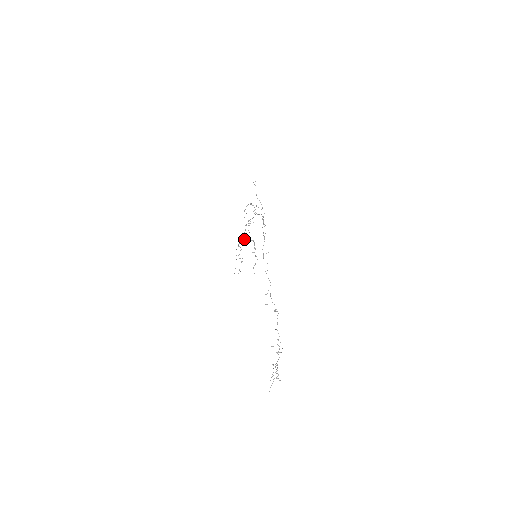
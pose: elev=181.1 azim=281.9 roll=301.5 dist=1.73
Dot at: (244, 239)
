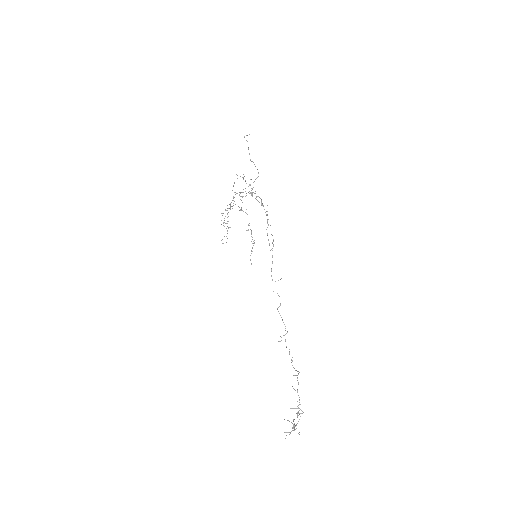
Dot at: occluded
